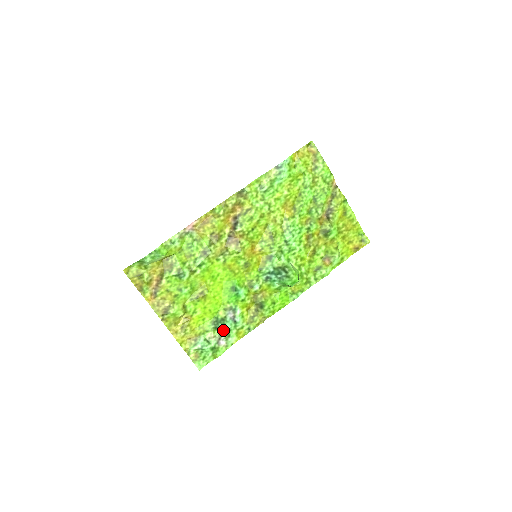
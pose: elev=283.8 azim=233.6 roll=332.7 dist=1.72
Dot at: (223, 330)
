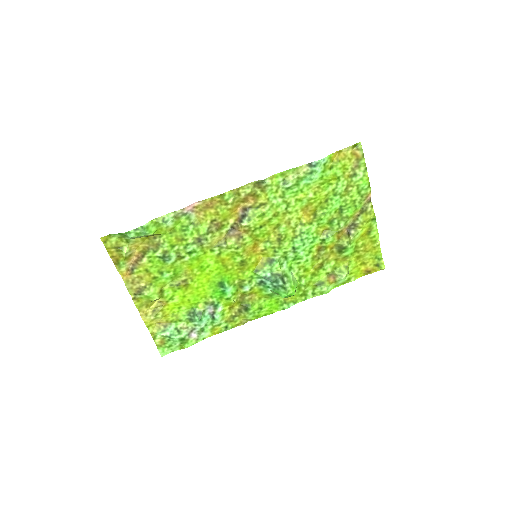
Dot at: (198, 324)
